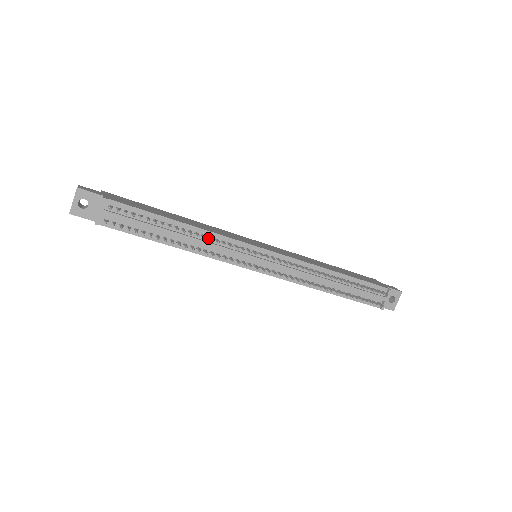
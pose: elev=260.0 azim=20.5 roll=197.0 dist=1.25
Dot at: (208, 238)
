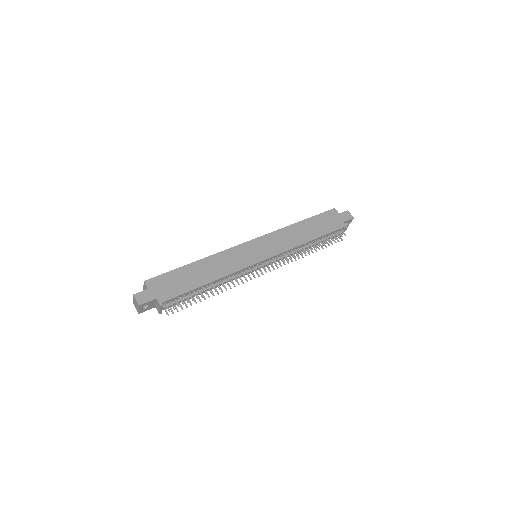
Dot at: (228, 277)
